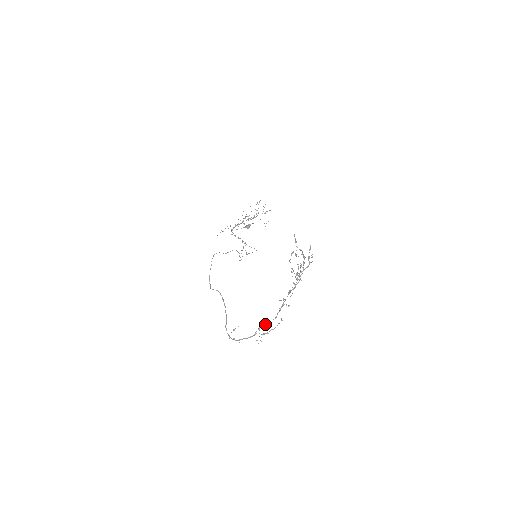
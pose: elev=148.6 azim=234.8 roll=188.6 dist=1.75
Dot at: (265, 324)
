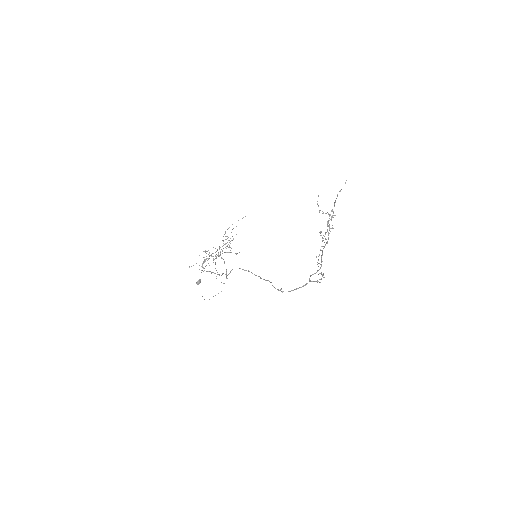
Dot at: (314, 273)
